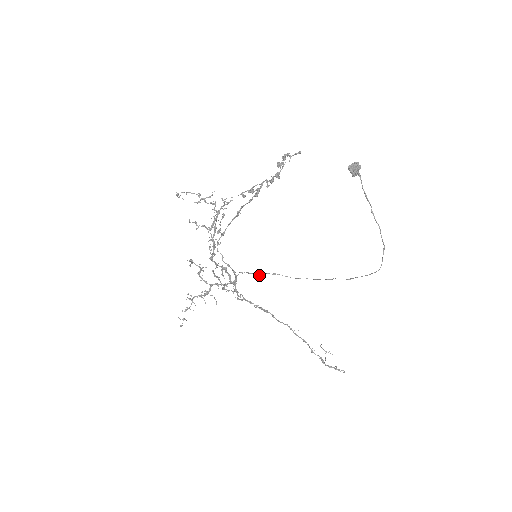
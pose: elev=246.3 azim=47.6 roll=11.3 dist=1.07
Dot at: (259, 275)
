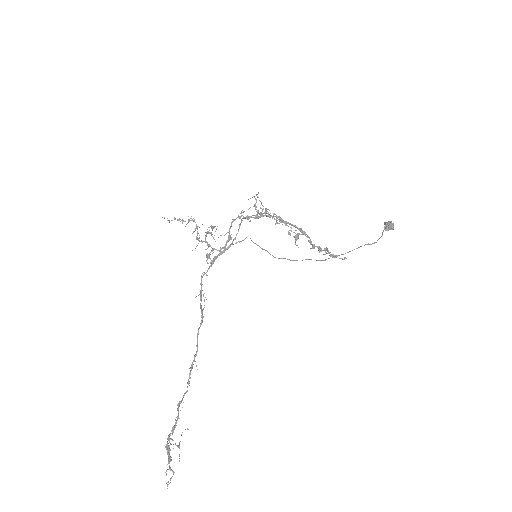
Dot at: occluded
